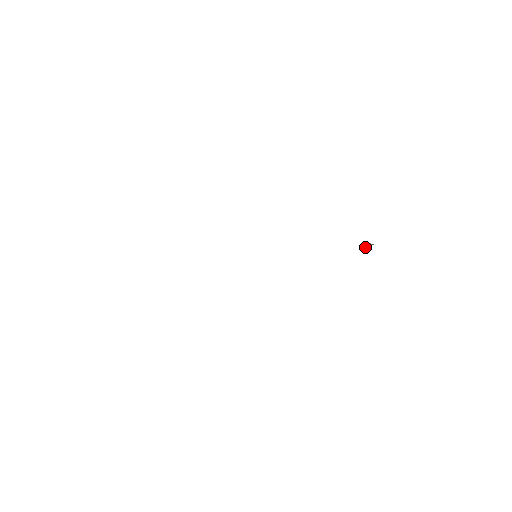
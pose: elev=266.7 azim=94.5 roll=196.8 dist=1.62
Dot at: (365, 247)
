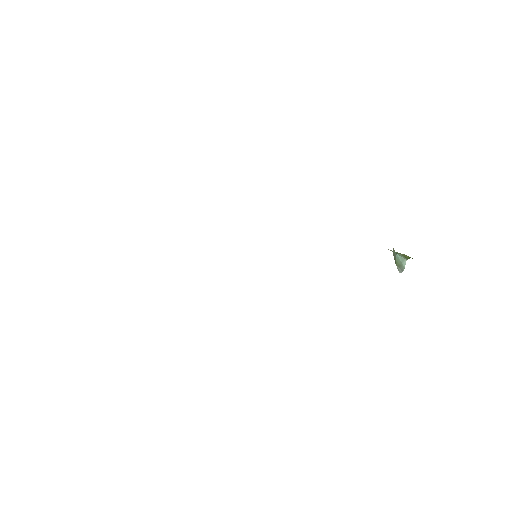
Dot at: (395, 258)
